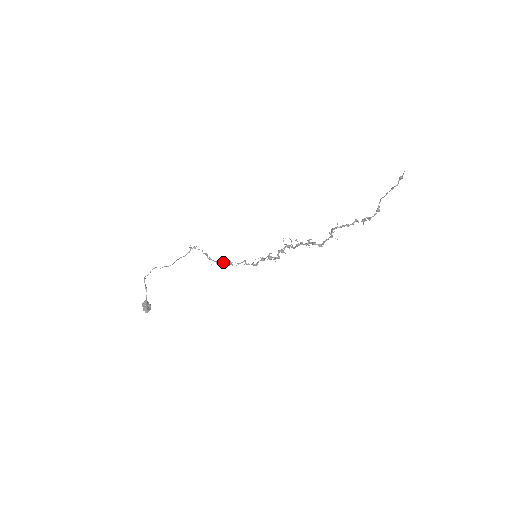
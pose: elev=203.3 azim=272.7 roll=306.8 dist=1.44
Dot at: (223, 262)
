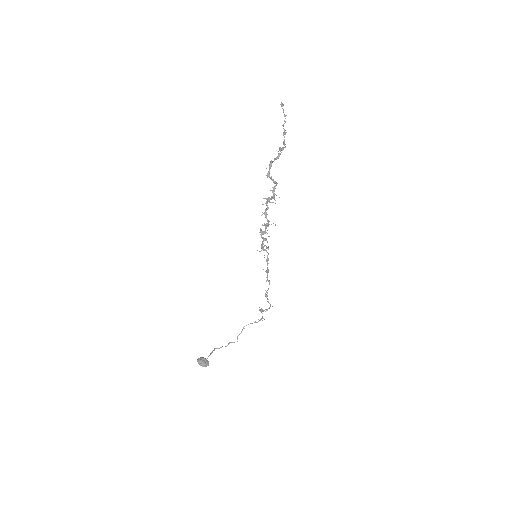
Dot at: (270, 306)
